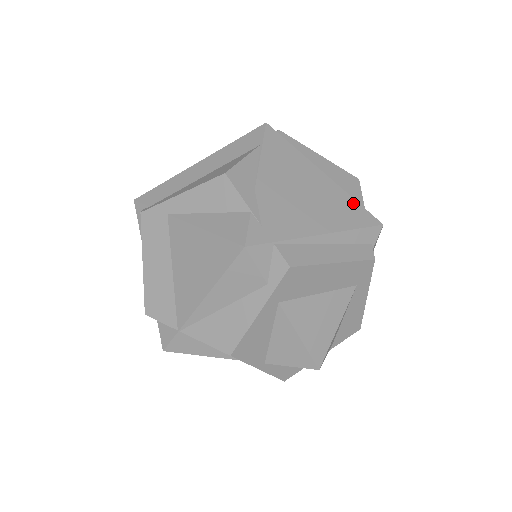
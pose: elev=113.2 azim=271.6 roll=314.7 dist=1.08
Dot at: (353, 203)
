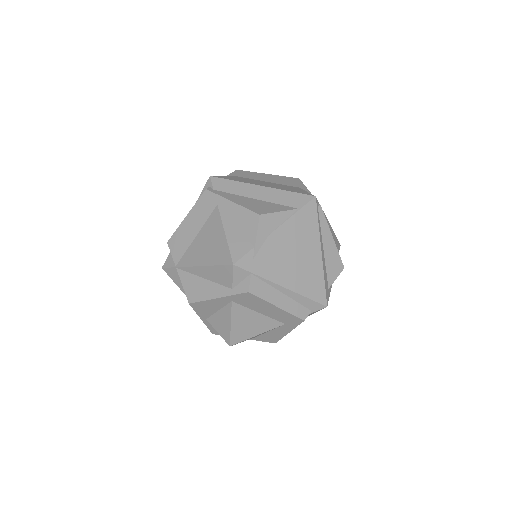
Dot at: (321, 282)
